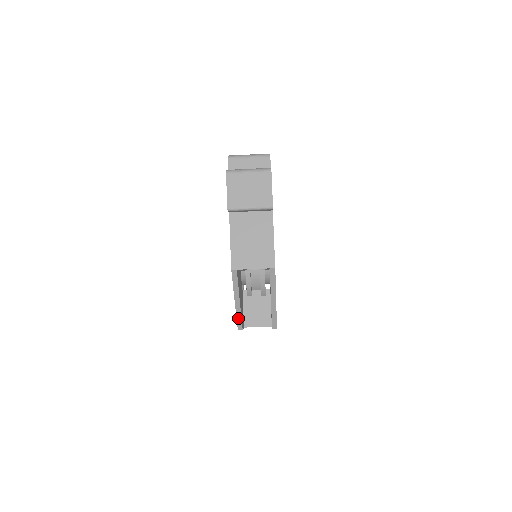
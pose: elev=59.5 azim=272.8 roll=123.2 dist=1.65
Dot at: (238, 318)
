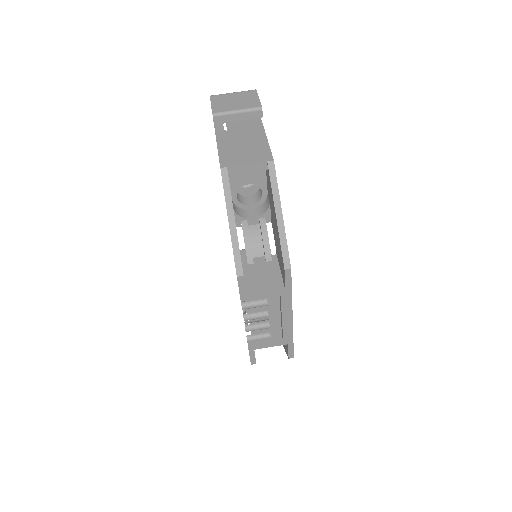
Dot at: (235, 252)
